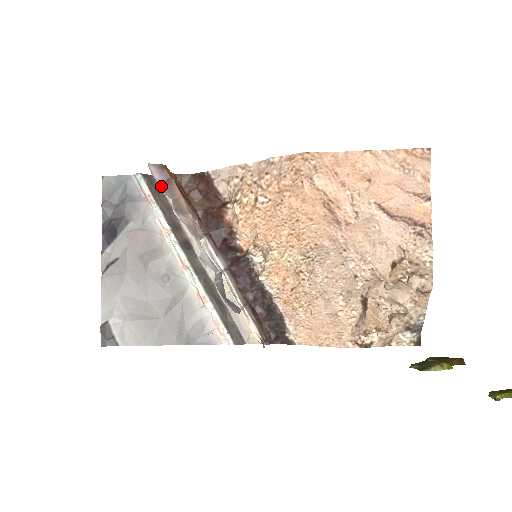
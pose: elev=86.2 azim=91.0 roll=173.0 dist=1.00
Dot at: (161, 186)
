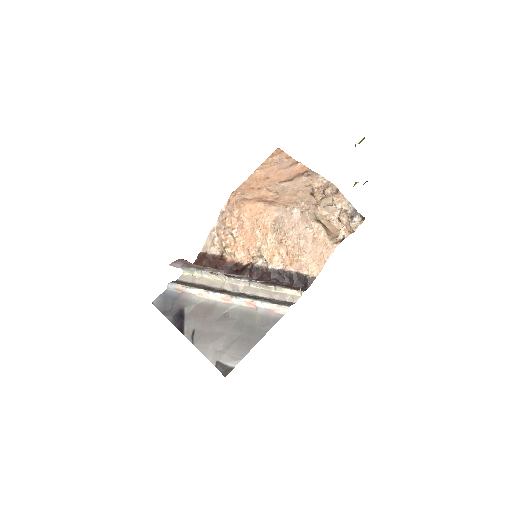
Dot at: (184, 267)
